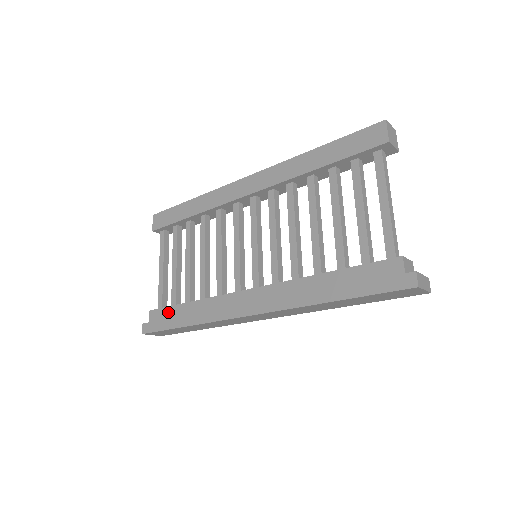
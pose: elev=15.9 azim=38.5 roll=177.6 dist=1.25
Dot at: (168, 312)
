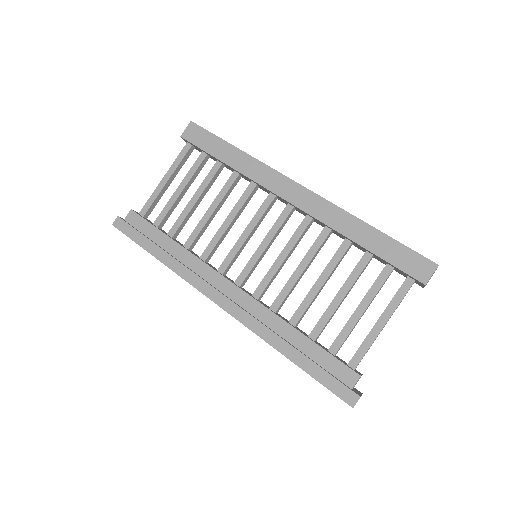
Dot at: (148, 229)
